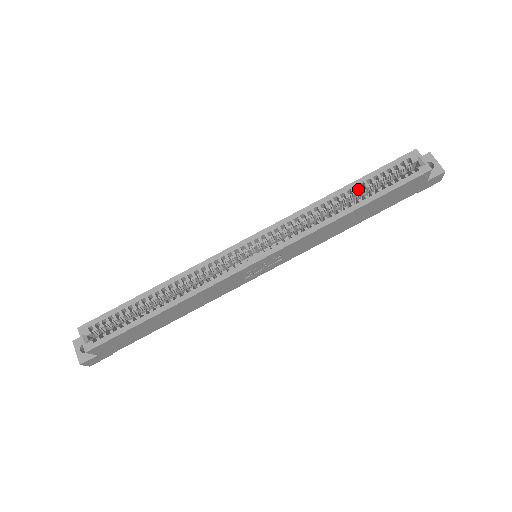
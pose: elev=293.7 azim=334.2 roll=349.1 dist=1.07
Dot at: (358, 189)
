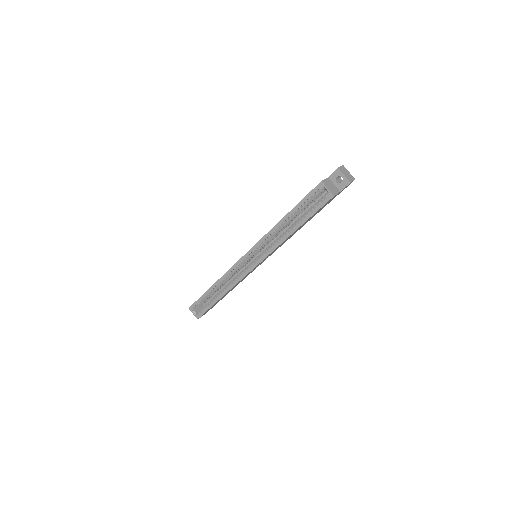
Dot at: (294, 215)
